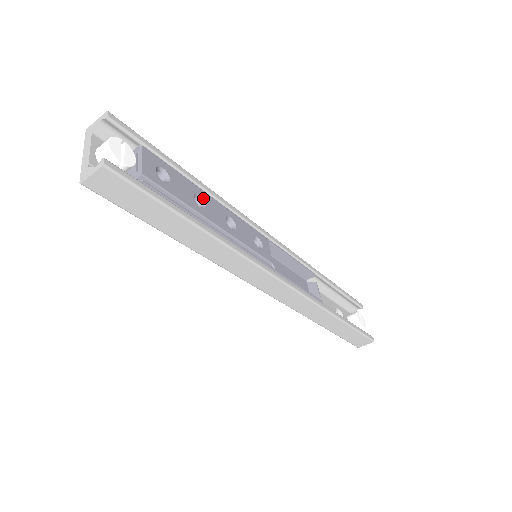
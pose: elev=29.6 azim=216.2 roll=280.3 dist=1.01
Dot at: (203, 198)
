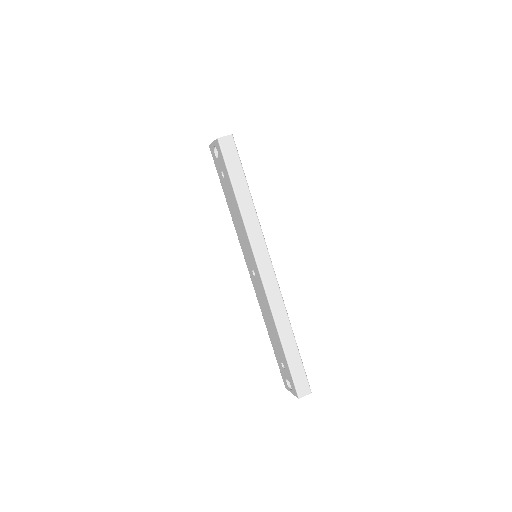
Dot at: occluded
